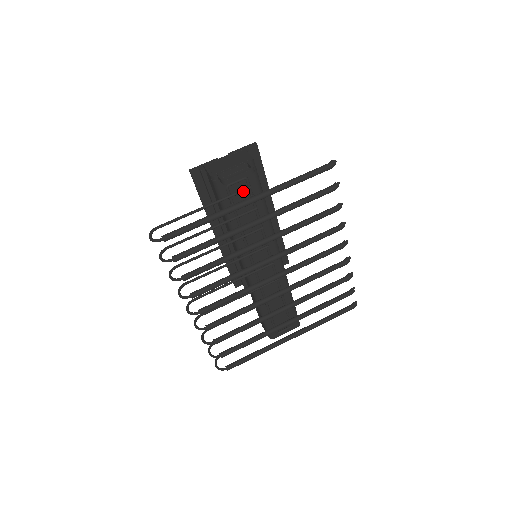
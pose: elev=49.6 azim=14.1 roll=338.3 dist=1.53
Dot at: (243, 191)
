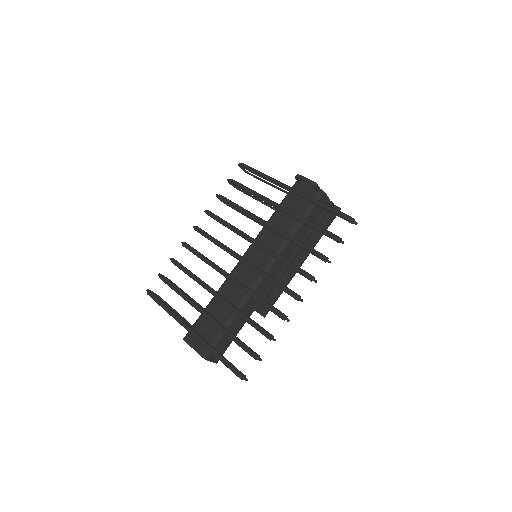
Dot at: (298, 198)
